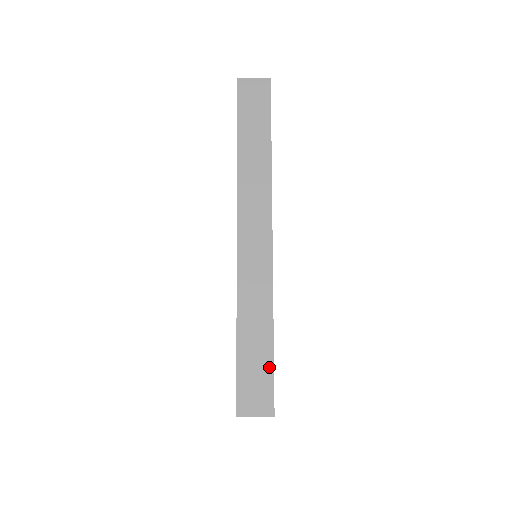
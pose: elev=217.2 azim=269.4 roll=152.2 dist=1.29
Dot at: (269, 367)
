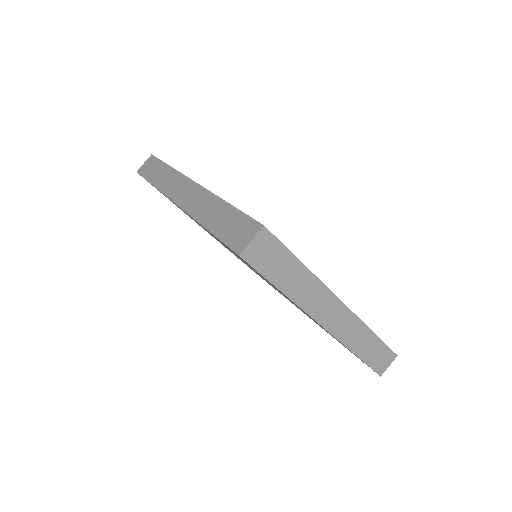
Dot at: (238, 214)
